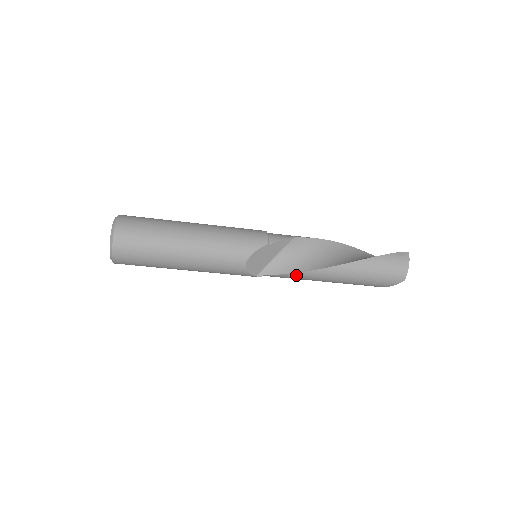
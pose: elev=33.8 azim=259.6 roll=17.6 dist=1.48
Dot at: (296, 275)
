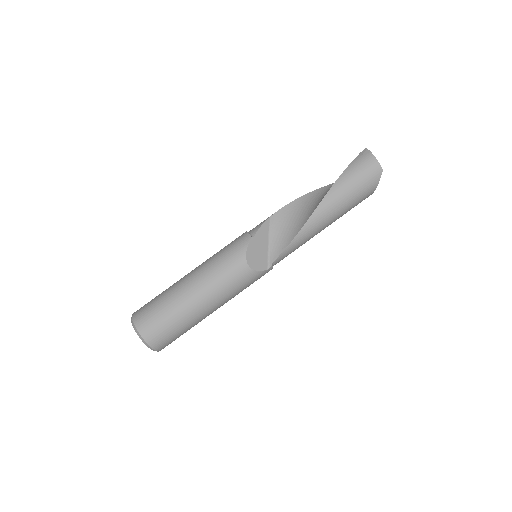
Dot at: (295, 241)
